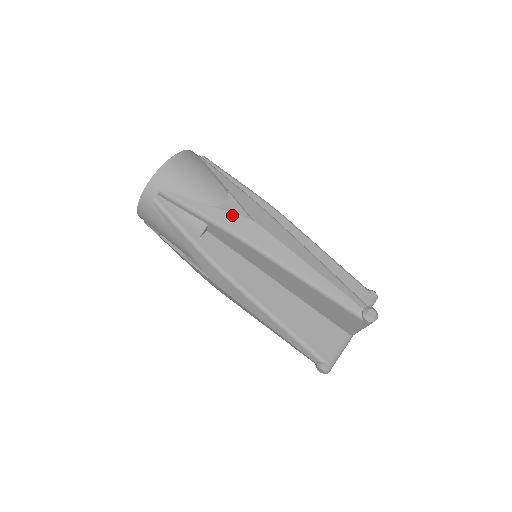
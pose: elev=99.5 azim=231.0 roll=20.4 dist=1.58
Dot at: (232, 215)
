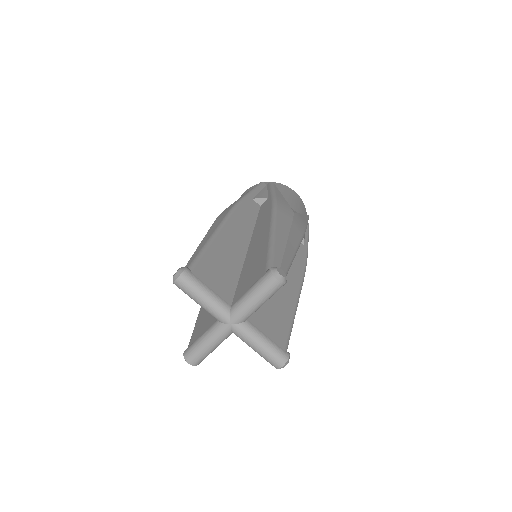
Dot at: (288, 204)
